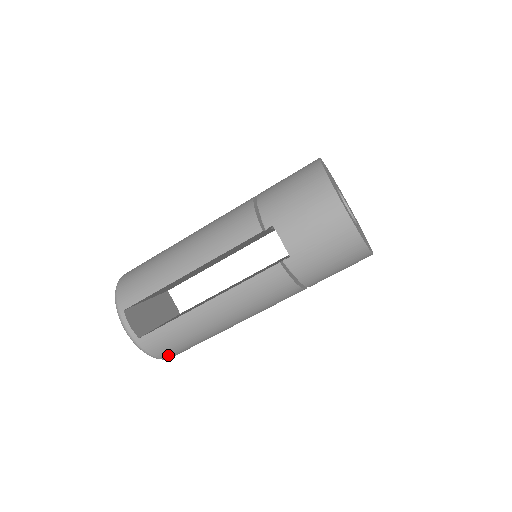
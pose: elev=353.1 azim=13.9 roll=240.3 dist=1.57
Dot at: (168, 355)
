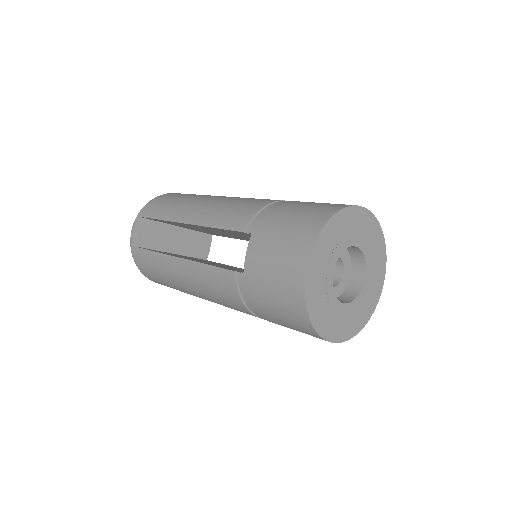
Dot at: (150, 278)
